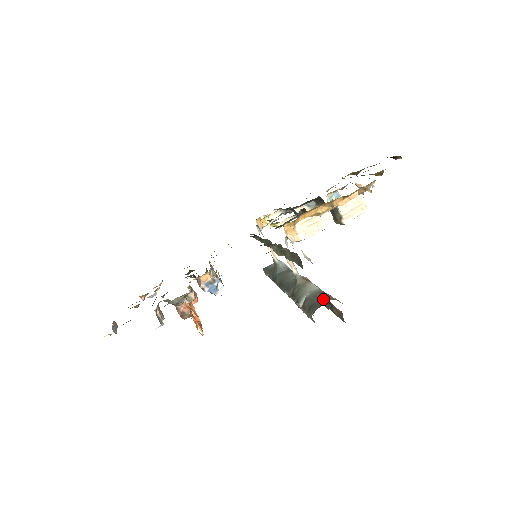
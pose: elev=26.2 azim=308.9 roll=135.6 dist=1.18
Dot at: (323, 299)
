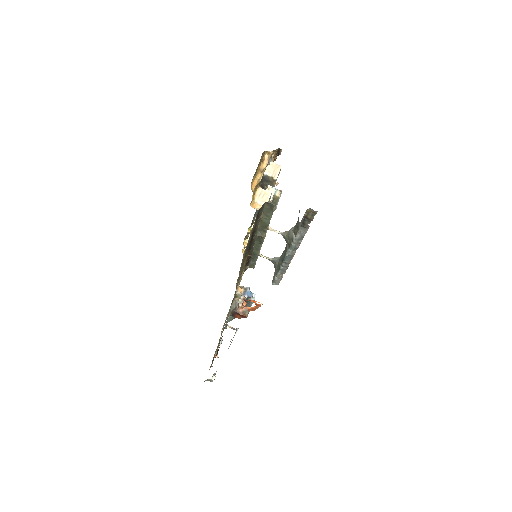
Dot at: occluded
